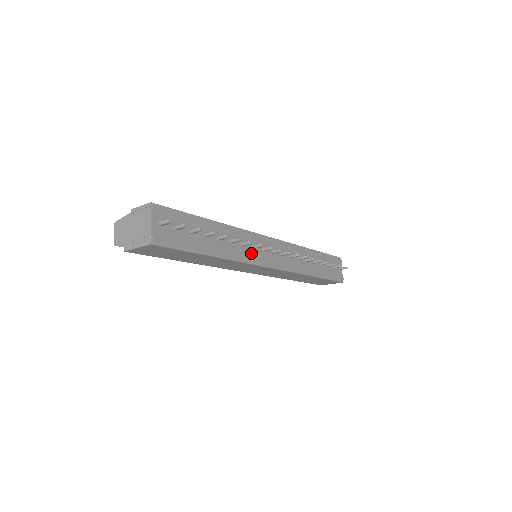
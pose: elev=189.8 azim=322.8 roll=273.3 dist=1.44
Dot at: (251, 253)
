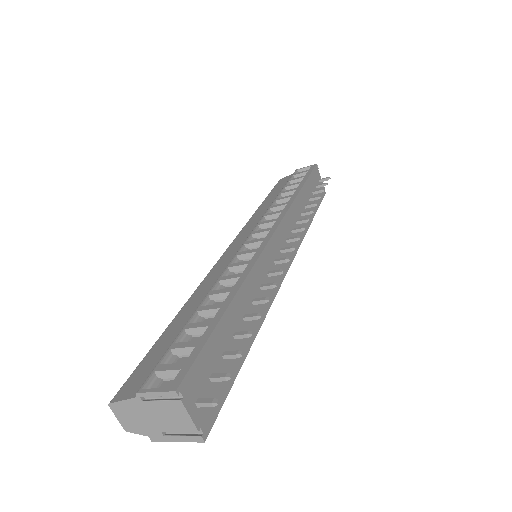
Dot at: occluded
